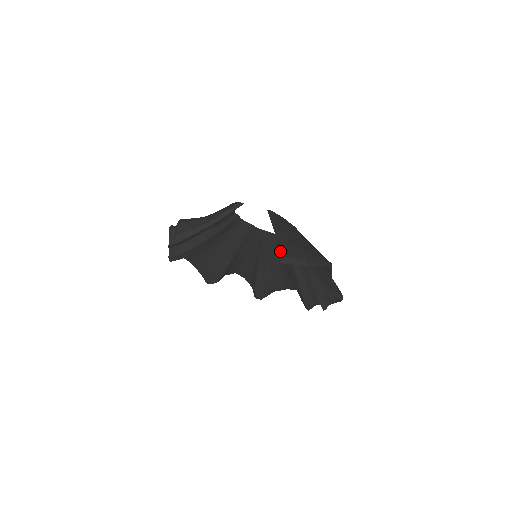
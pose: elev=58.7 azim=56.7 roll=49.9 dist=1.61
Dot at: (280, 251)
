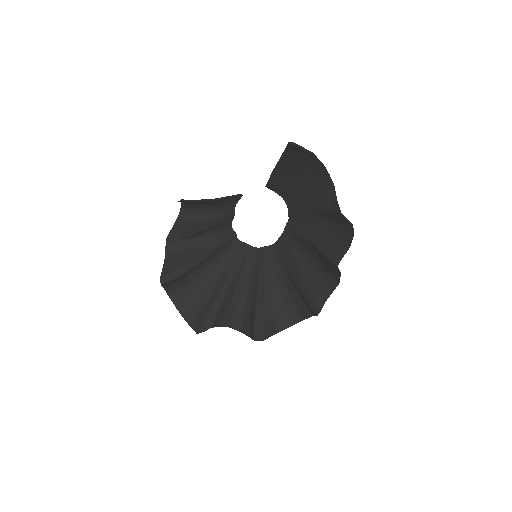
Dot at: (287, 147)
